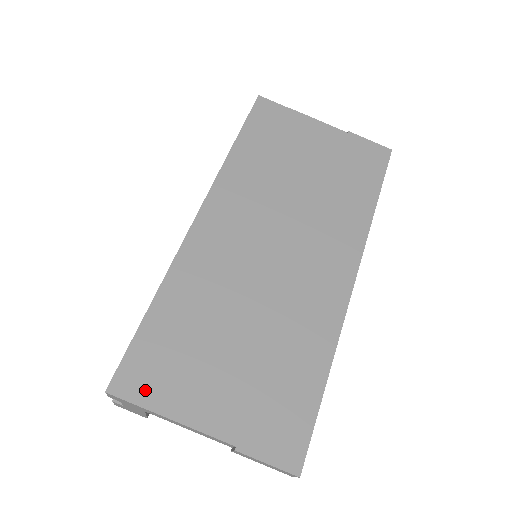
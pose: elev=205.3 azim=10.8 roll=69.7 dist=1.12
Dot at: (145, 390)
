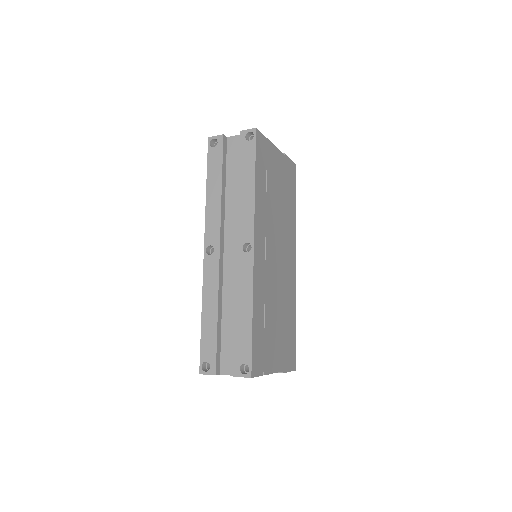
Dot at: (260, 367)
